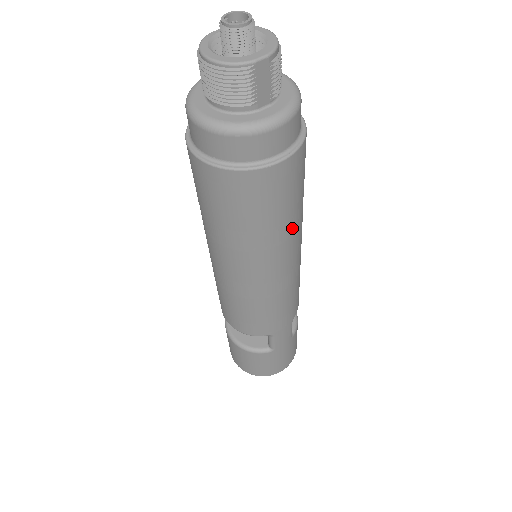
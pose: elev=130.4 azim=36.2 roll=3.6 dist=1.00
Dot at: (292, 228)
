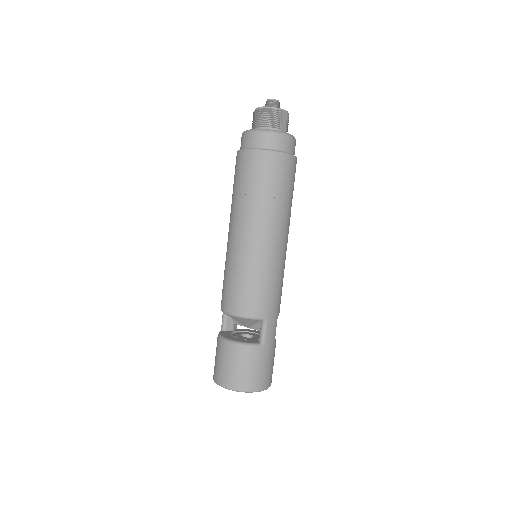
Dot at: (289, 211)
